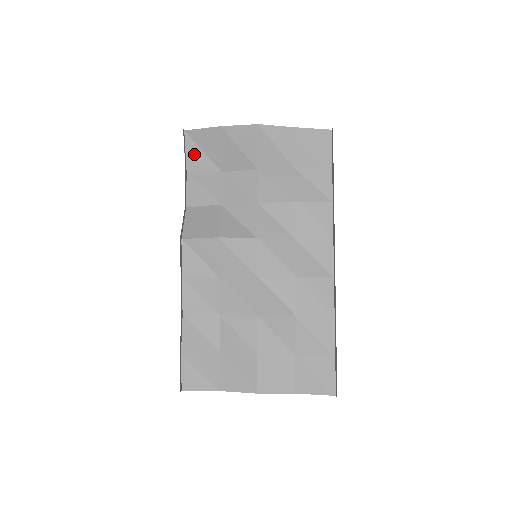
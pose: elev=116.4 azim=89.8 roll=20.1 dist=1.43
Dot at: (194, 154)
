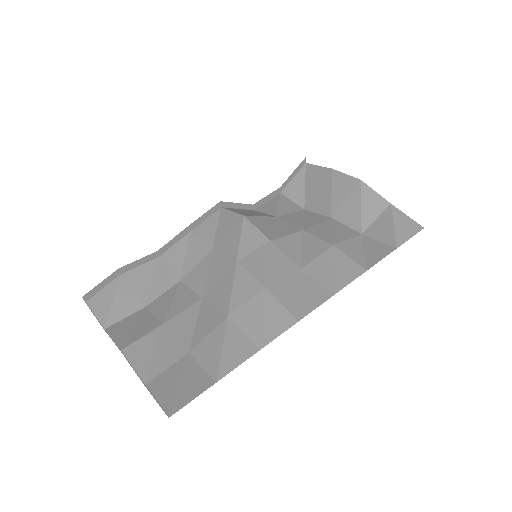
Dot at: (297, 183)
